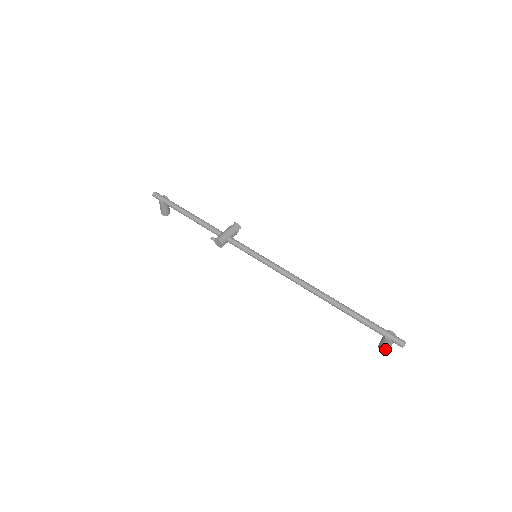
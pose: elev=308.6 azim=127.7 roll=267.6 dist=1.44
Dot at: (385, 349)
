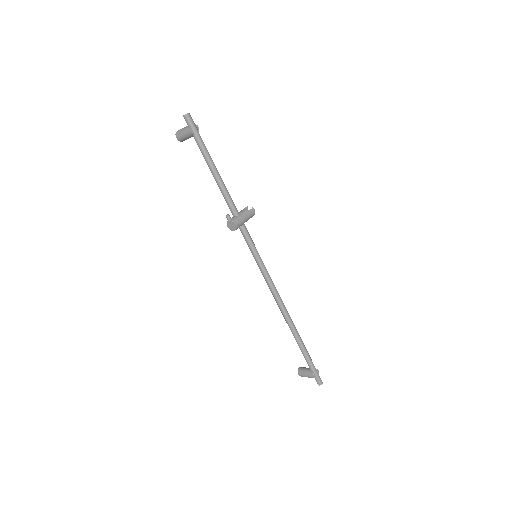
Dot at: (303, 376)
